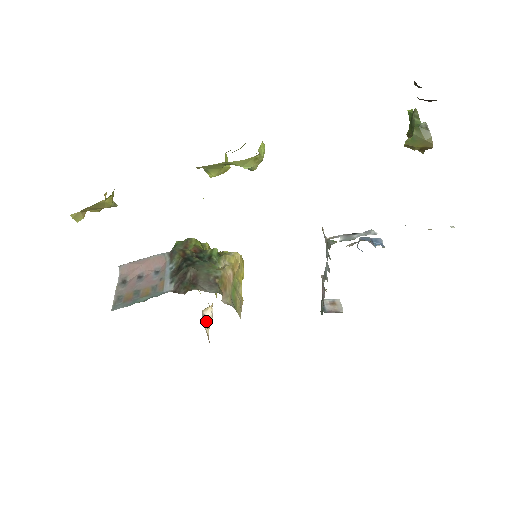
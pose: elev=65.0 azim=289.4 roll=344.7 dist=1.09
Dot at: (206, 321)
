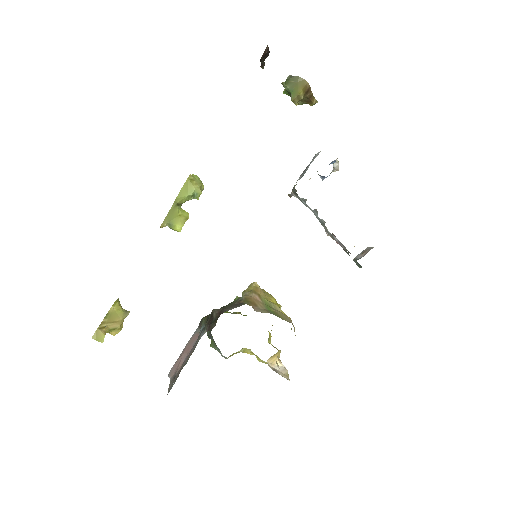
Dot at: (280, 373)
